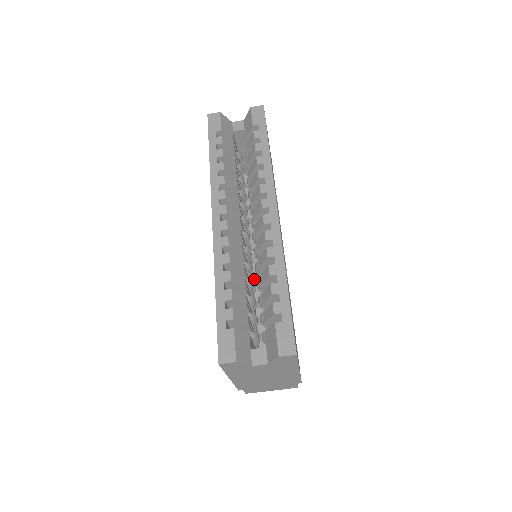
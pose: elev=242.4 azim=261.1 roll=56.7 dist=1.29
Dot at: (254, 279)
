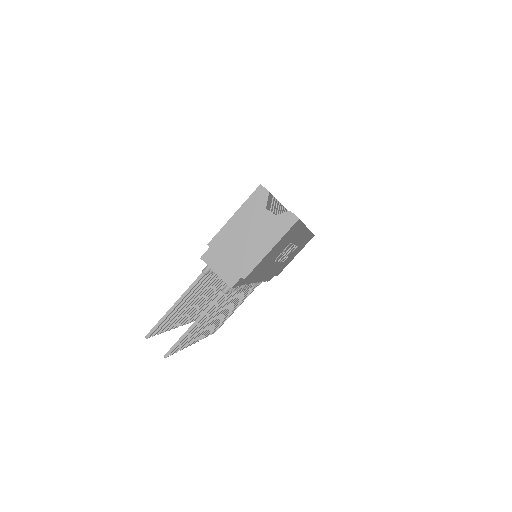
Dot at: occluded
